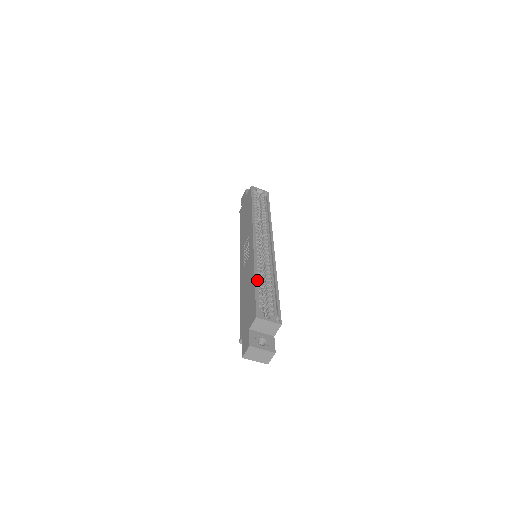
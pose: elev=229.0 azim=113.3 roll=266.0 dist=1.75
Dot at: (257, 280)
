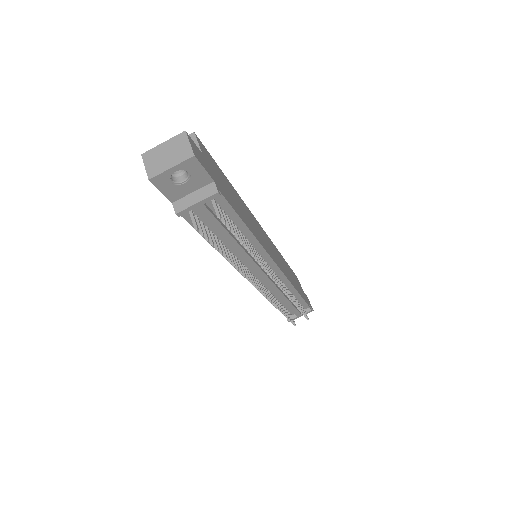
Dot at: occluded
